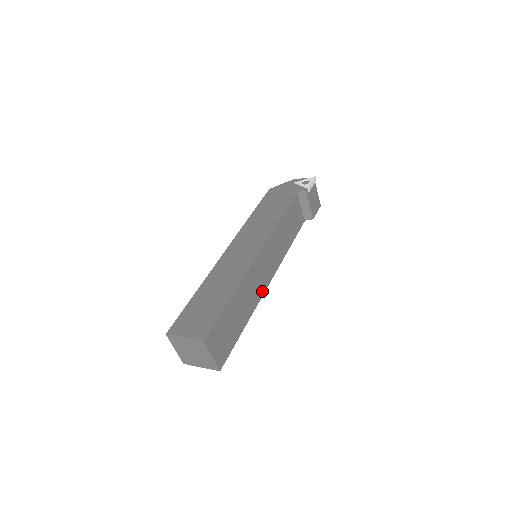
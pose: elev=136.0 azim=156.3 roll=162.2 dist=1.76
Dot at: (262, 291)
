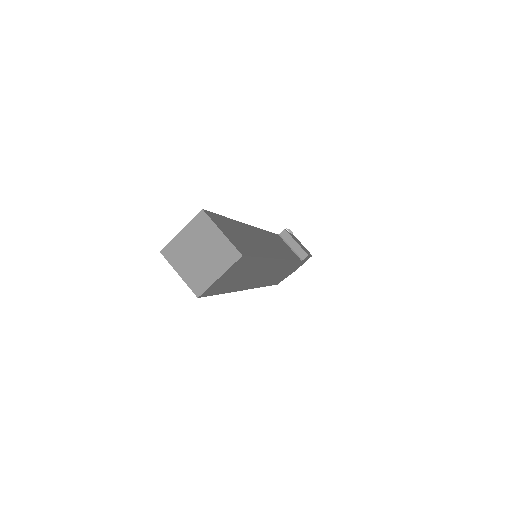
Dot at: (273, 255)
